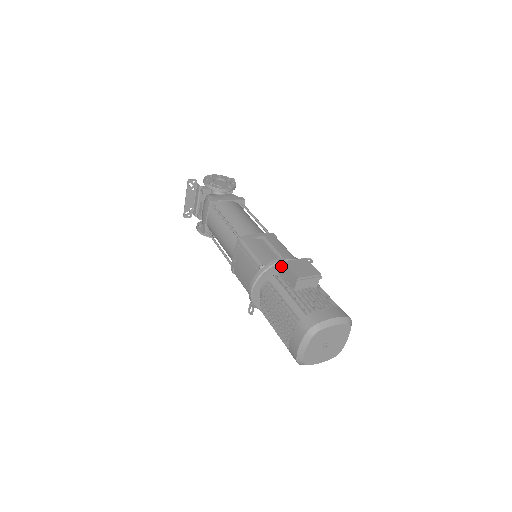
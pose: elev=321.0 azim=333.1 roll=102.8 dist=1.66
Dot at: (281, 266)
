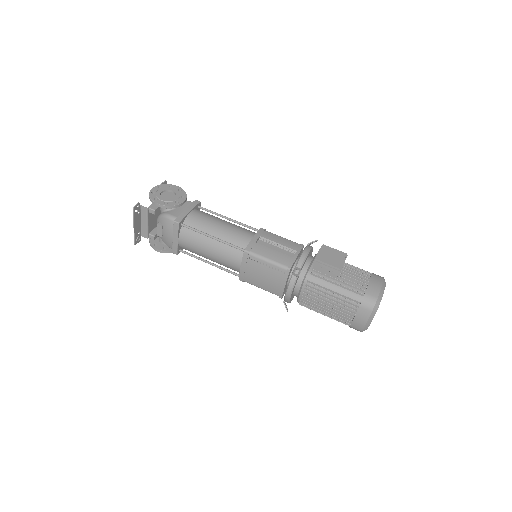
Dot at: (305, 261)
